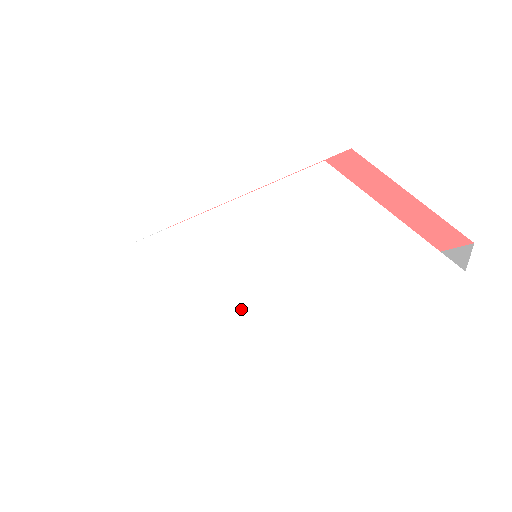
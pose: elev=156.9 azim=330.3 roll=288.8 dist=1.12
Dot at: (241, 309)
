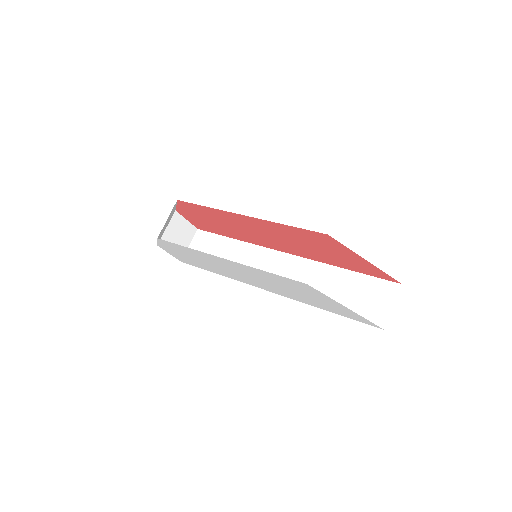
Dot at: (248, 283)
